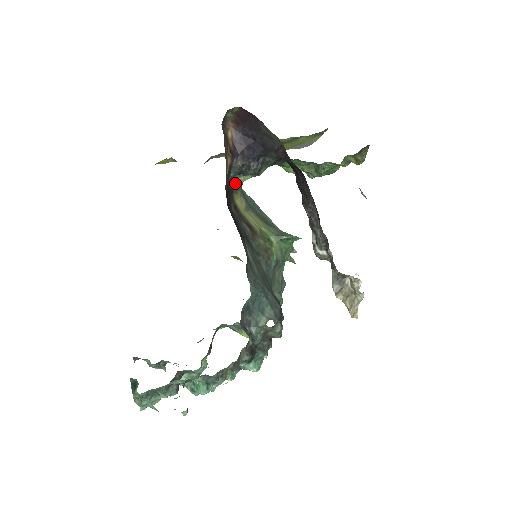
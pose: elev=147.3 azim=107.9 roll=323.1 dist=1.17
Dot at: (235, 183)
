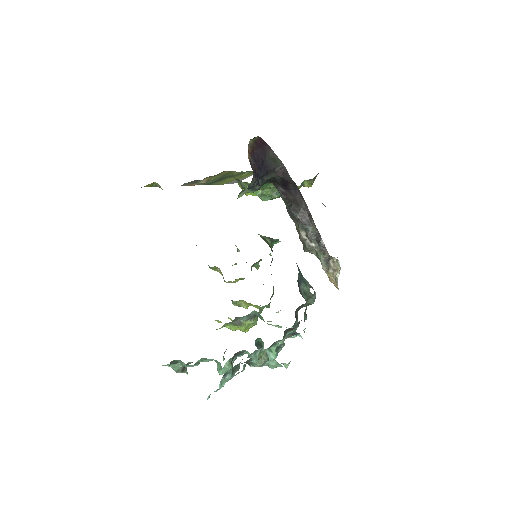
Dot at: (237, 198)
